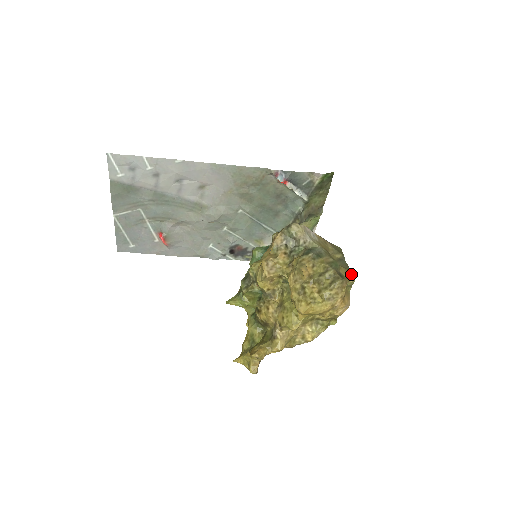
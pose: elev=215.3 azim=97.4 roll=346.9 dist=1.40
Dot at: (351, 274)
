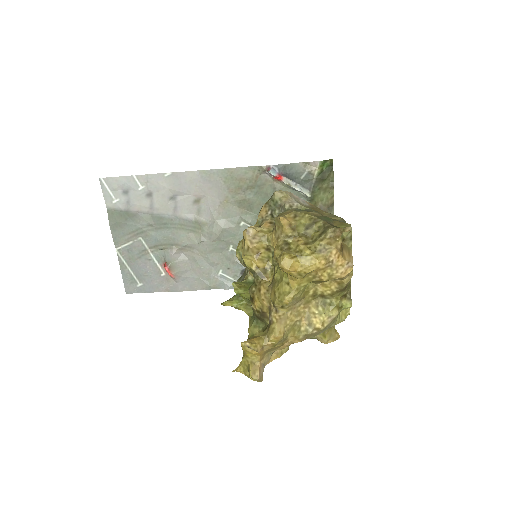
Dot at: (347, 224)
